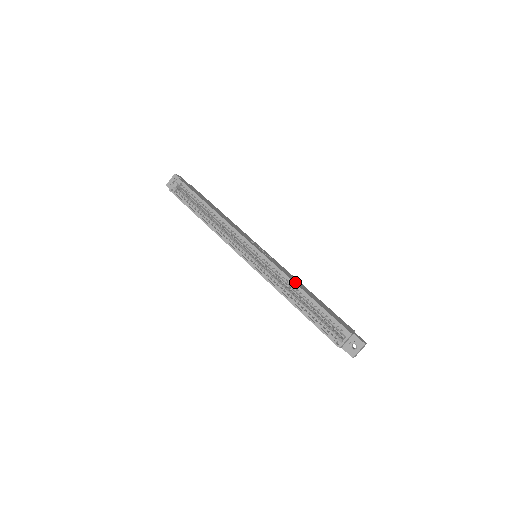
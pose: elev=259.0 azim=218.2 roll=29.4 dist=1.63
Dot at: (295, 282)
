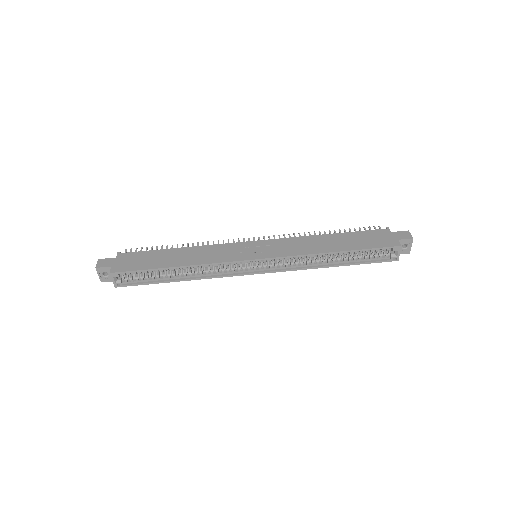
Dot at: (318, 251)
